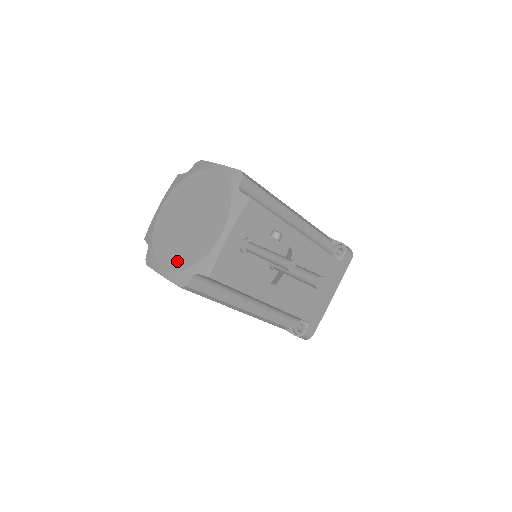
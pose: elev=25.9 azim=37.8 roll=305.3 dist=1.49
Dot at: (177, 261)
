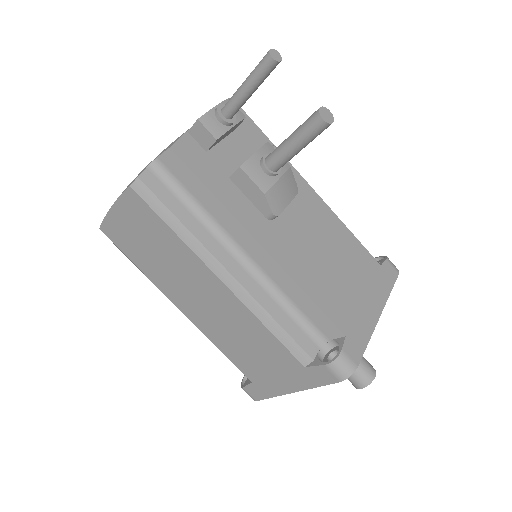
Dot at: occluded
